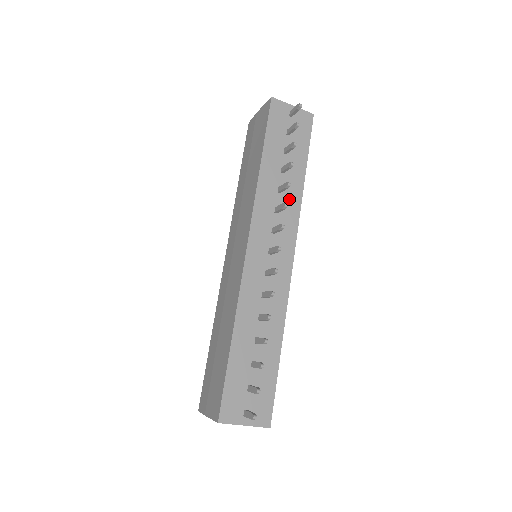
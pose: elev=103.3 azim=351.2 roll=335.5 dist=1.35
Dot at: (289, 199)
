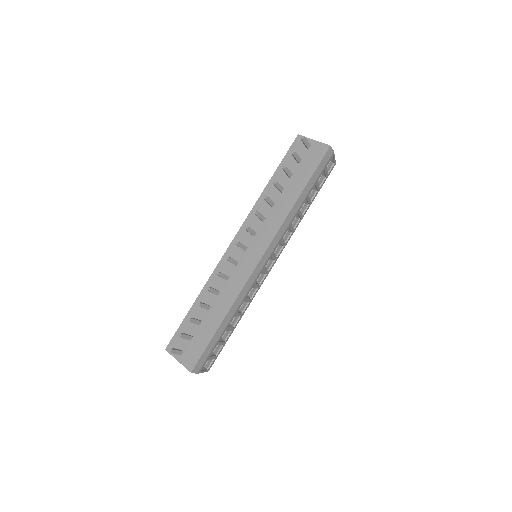
Dot at: (278, 212)
